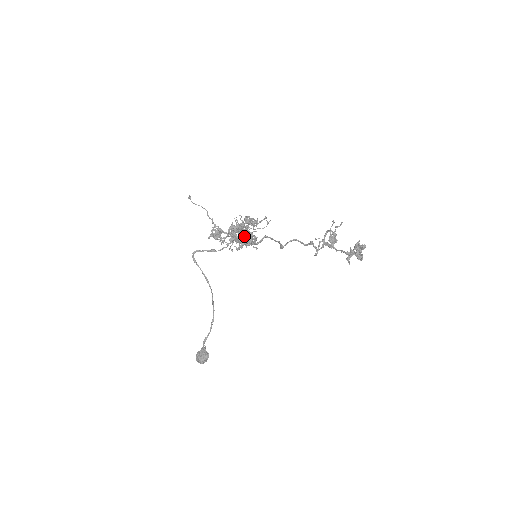
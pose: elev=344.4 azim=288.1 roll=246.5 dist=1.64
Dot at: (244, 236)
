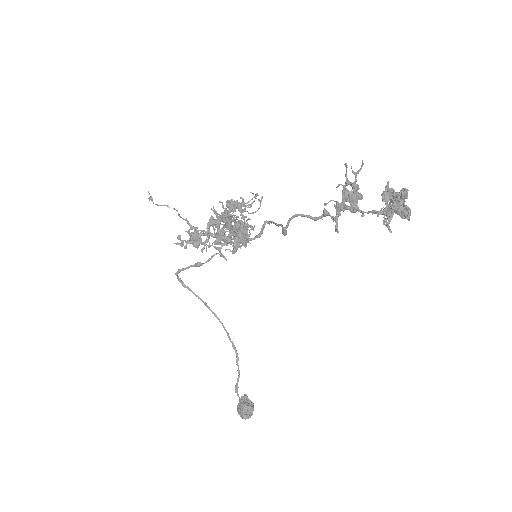
Dot at: (230, 231)
